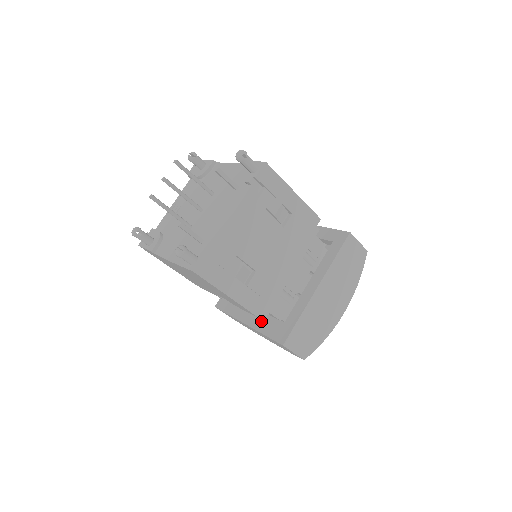
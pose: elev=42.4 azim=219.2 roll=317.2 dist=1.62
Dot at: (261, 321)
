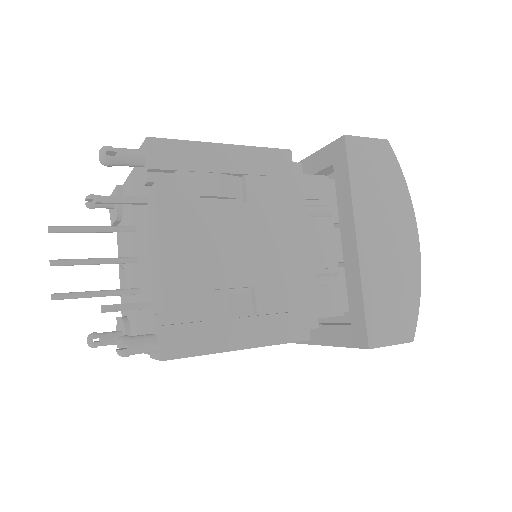
Dot at: (322, 330)
